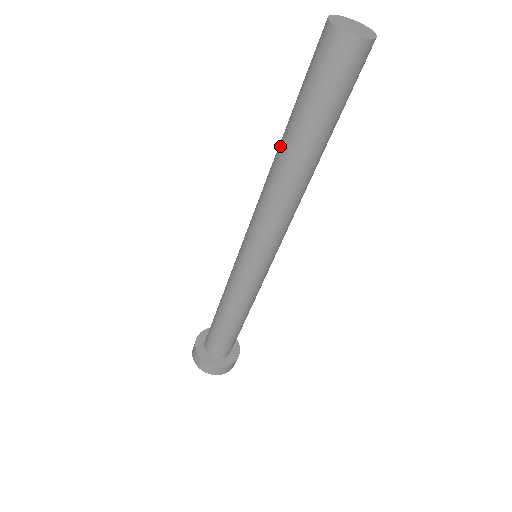
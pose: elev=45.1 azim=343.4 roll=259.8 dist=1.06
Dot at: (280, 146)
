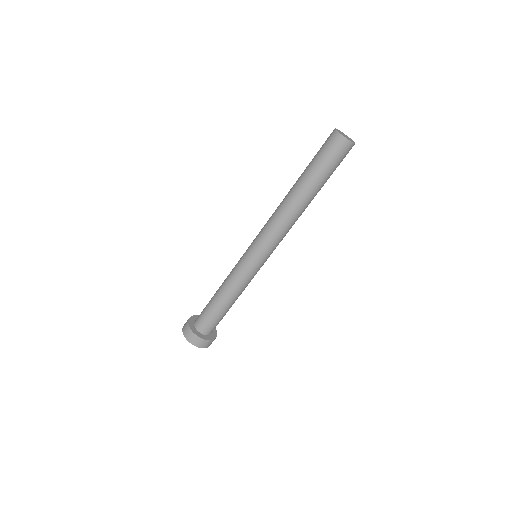
Dot at: (299, 192)
